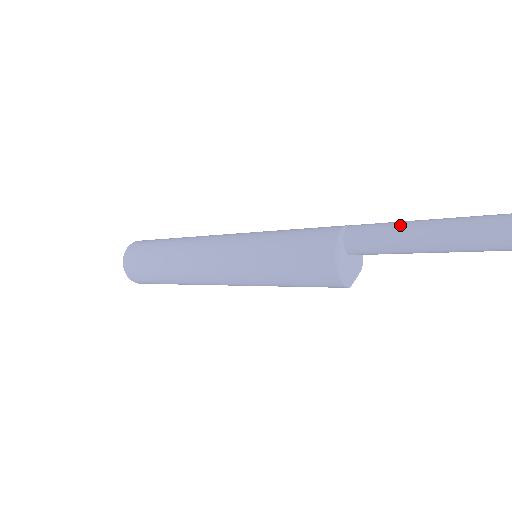
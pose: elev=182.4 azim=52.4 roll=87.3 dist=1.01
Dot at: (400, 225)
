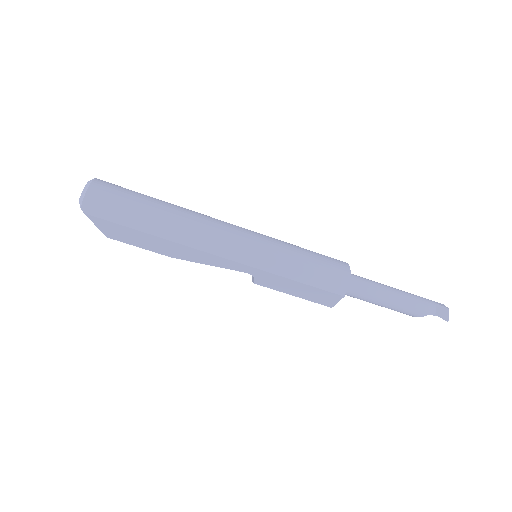
Dot at: occluded
